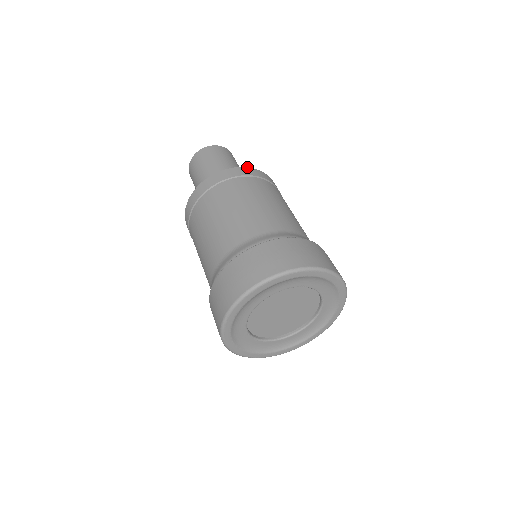
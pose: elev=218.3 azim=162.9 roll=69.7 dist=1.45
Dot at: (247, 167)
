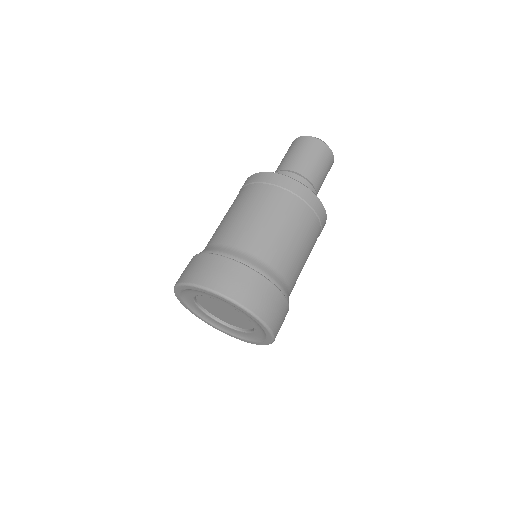
Dot at: (281, 174)
